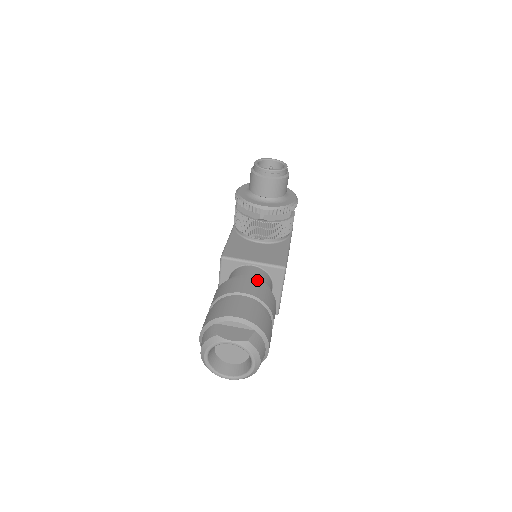
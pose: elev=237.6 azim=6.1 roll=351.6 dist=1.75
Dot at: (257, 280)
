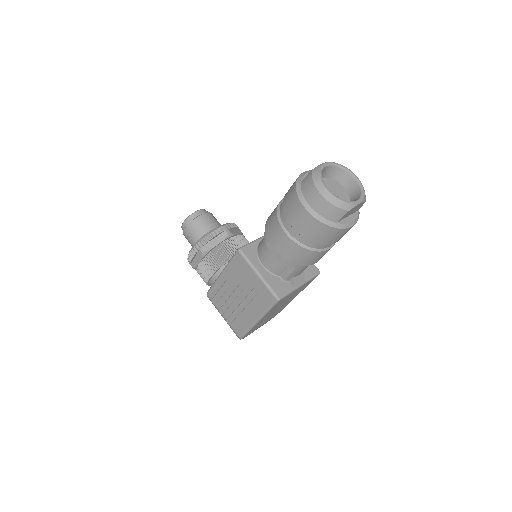
Dot at: occluded
